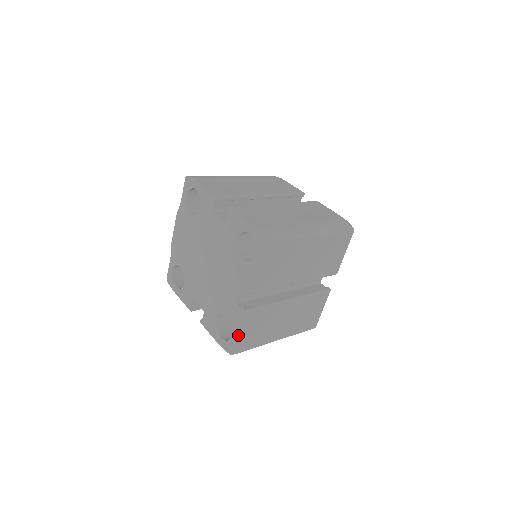
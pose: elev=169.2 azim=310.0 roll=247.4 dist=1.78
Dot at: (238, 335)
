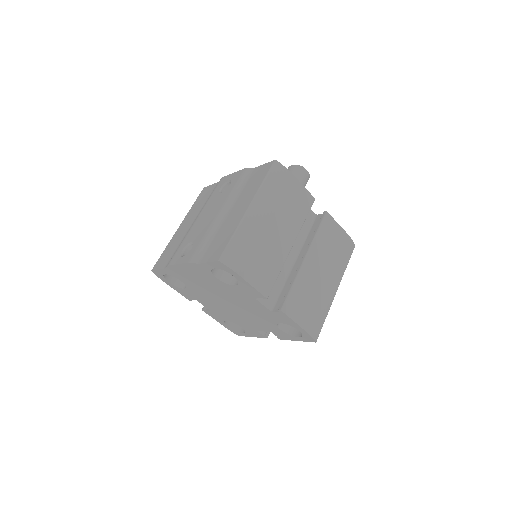
Dot at: occluded
